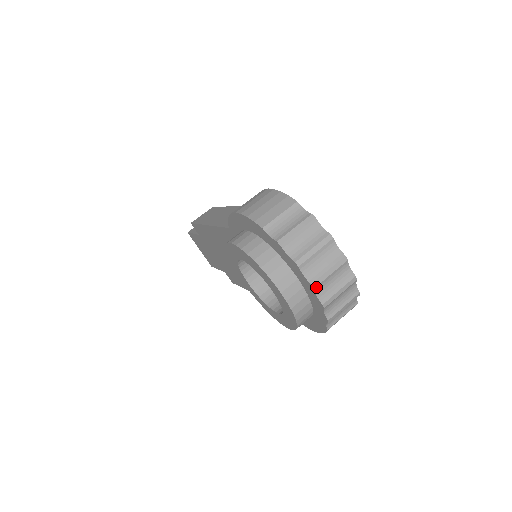
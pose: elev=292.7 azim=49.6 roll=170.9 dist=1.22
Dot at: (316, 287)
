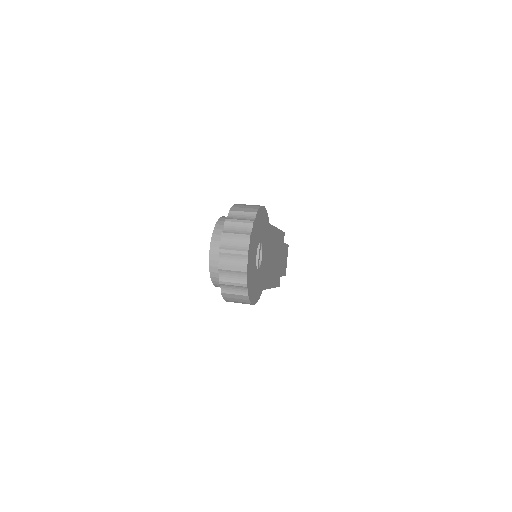
Dot at: (221, 253)
